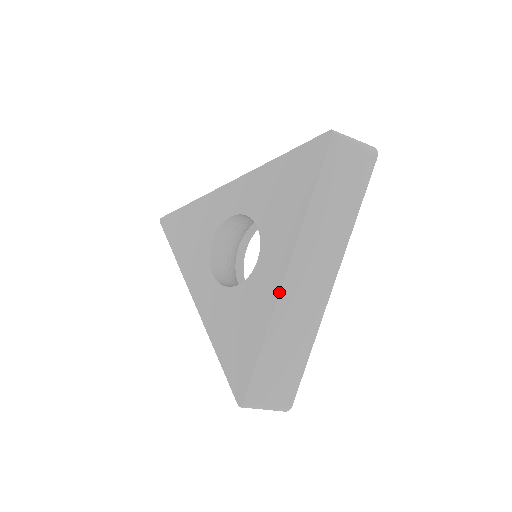
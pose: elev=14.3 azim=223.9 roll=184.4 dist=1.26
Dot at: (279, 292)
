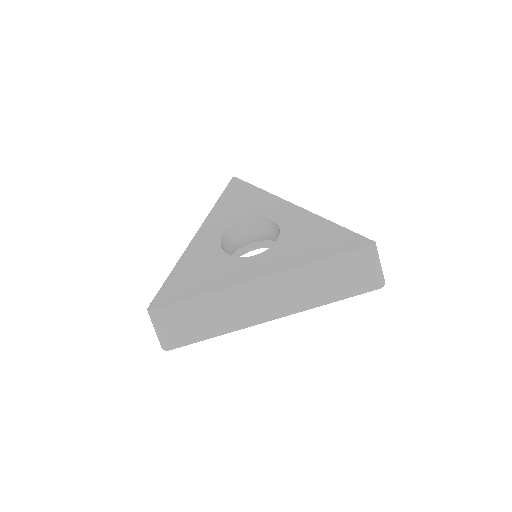
Dot at: (244, 282)
